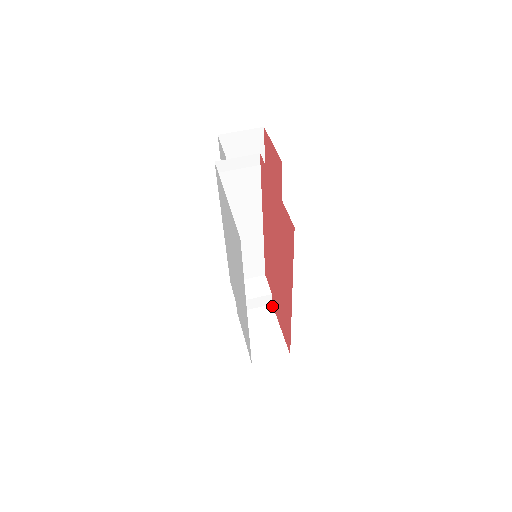
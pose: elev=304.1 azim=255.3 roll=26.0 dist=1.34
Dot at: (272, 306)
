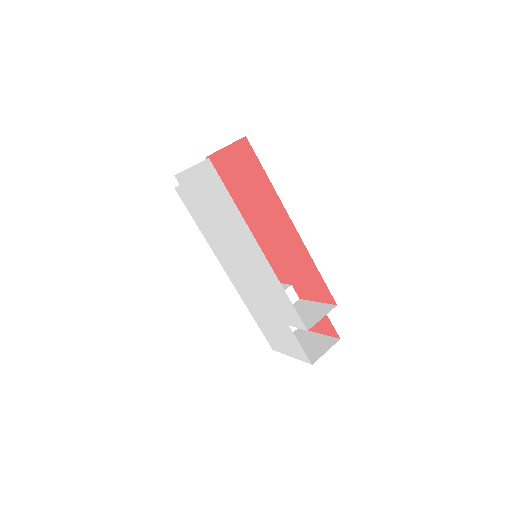
Dot at: (300, 299)
